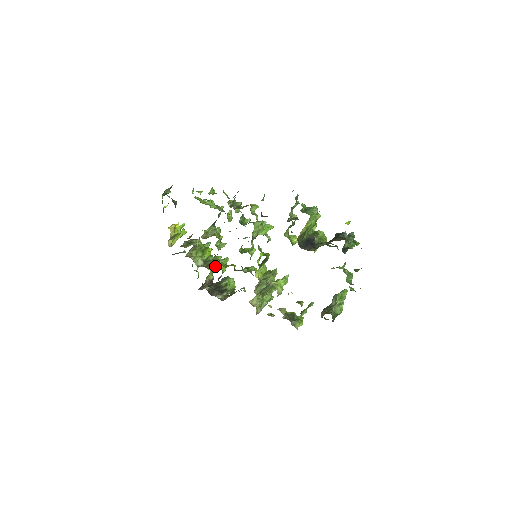
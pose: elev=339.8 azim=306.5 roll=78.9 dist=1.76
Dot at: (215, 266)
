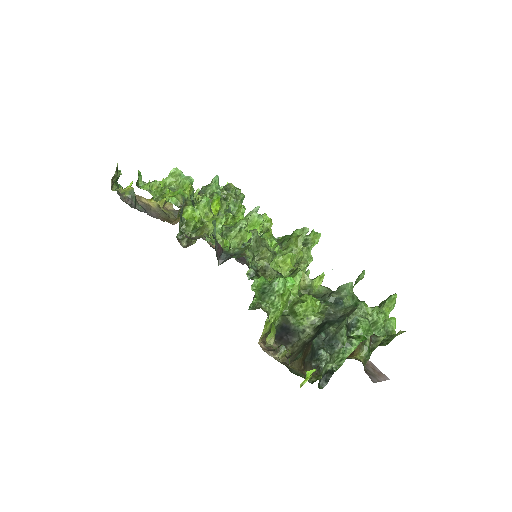
Dot at: (237, 206)
